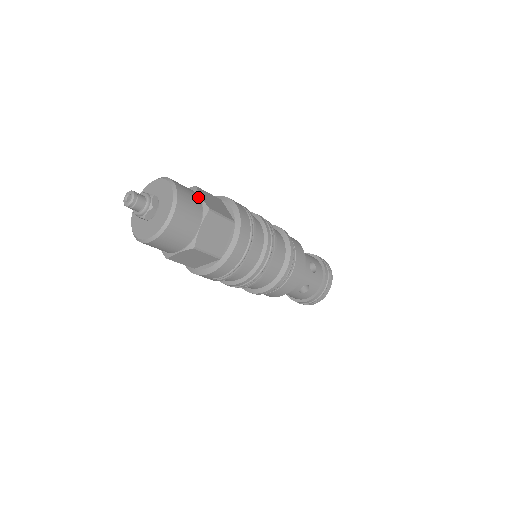
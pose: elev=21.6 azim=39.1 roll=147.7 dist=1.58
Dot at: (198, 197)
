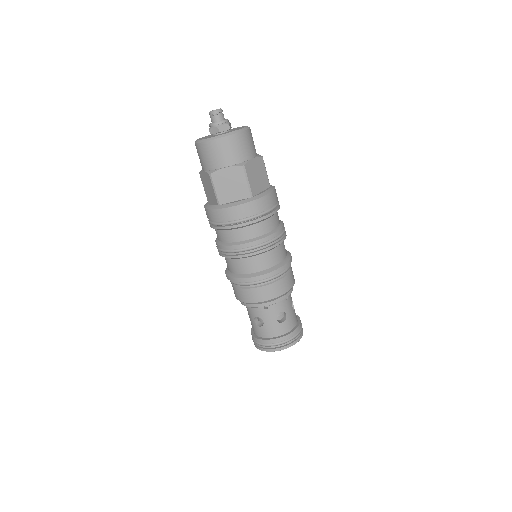
Dot at: occluded
